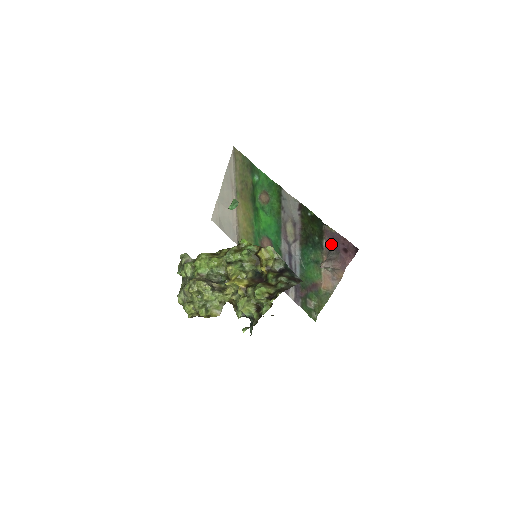
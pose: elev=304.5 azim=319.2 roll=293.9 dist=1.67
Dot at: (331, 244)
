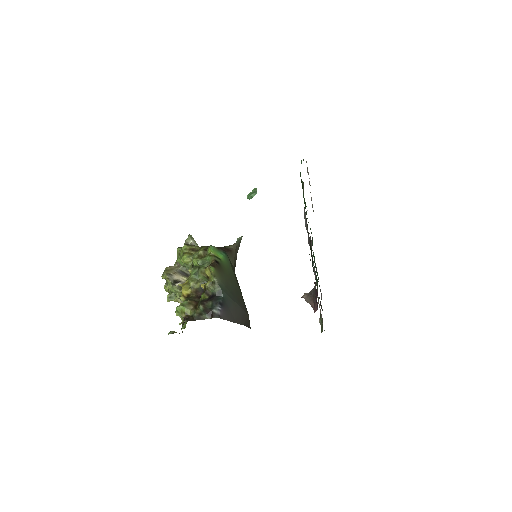
Dot at: occluded
